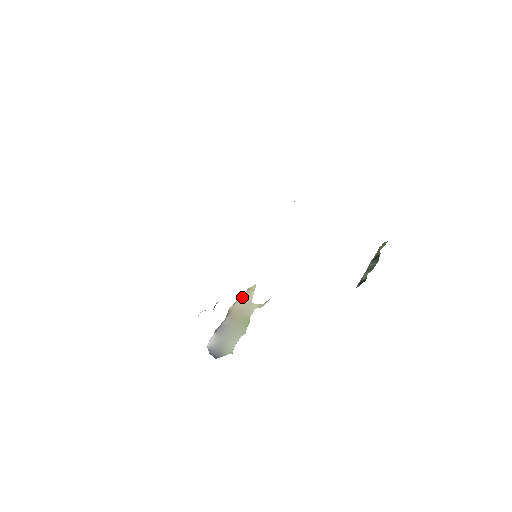
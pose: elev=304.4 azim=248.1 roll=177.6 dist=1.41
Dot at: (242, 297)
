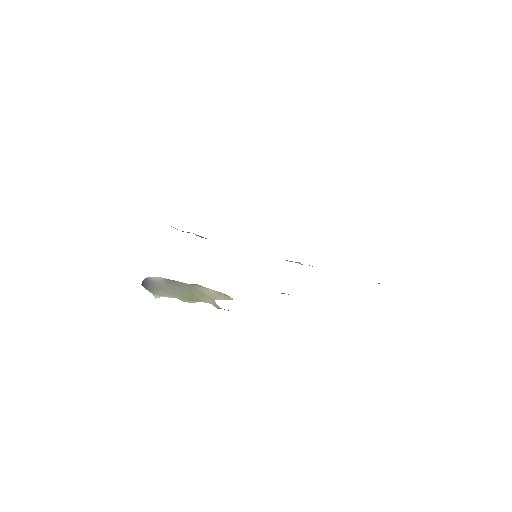
Dot at: (214, 291)
